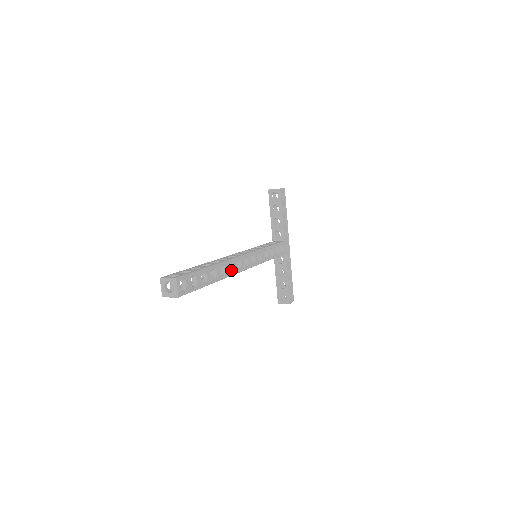
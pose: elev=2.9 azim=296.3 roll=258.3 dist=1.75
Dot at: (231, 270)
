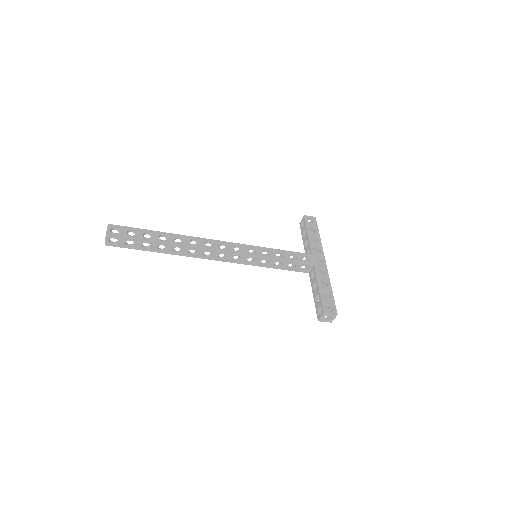
Dot at: (196, 246)
